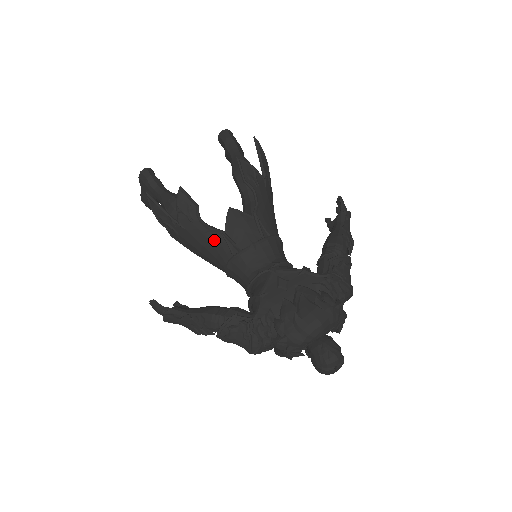
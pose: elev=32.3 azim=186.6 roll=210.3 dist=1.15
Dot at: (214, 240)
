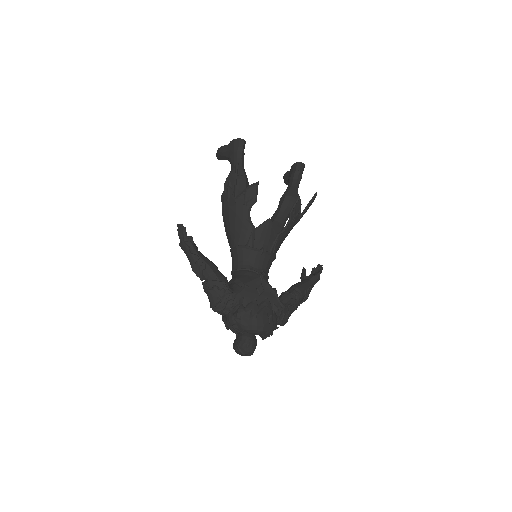
Dot at: (245, 227)
